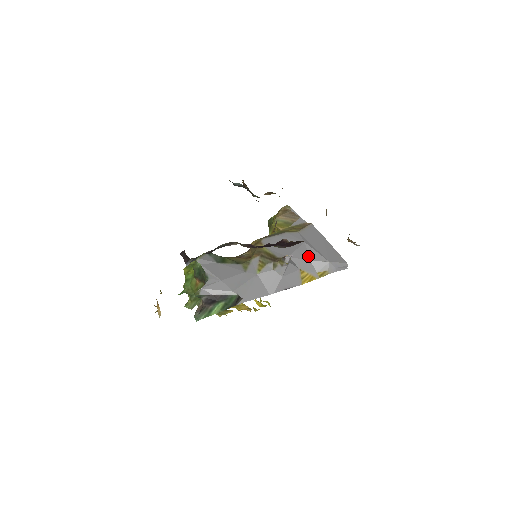
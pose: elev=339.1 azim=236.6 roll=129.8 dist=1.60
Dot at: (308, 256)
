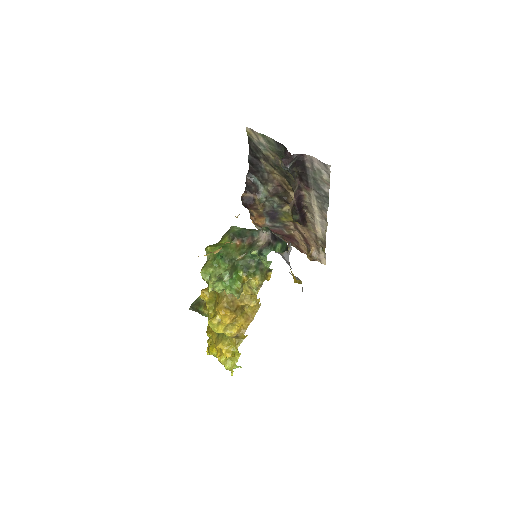
Dot at: occluded
